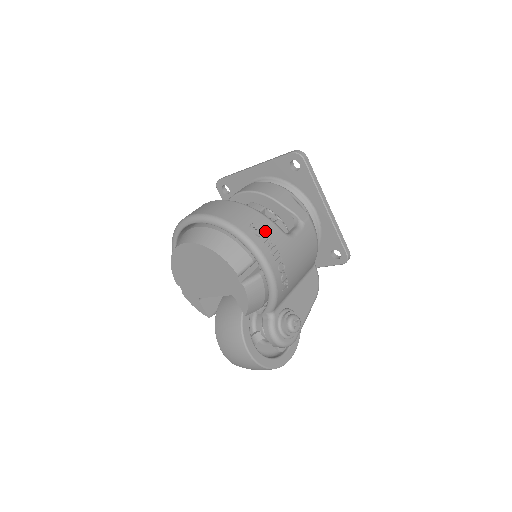
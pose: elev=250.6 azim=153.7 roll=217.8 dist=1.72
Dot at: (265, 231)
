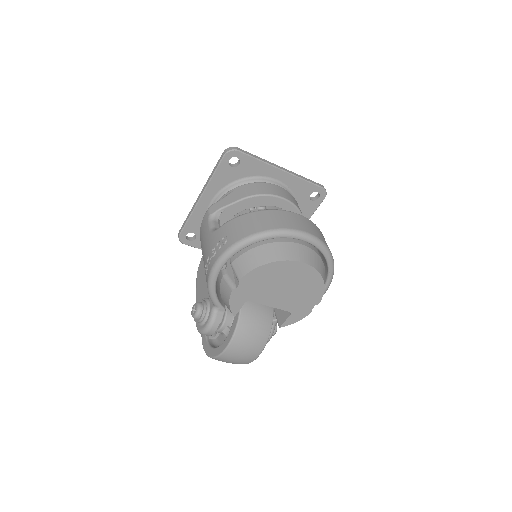
Dot at: occluded
